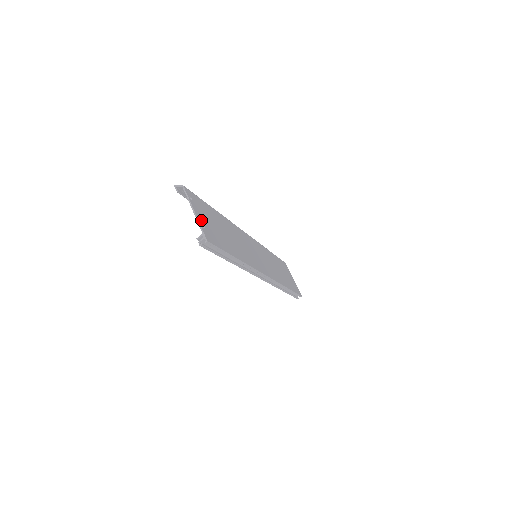
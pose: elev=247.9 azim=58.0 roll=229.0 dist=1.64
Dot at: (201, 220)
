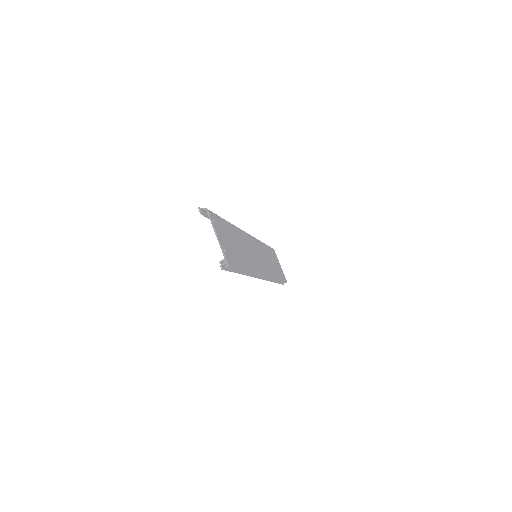
Dot at: (222, 243)
